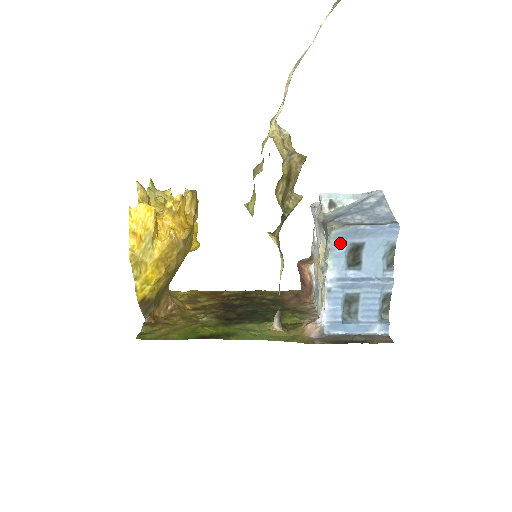
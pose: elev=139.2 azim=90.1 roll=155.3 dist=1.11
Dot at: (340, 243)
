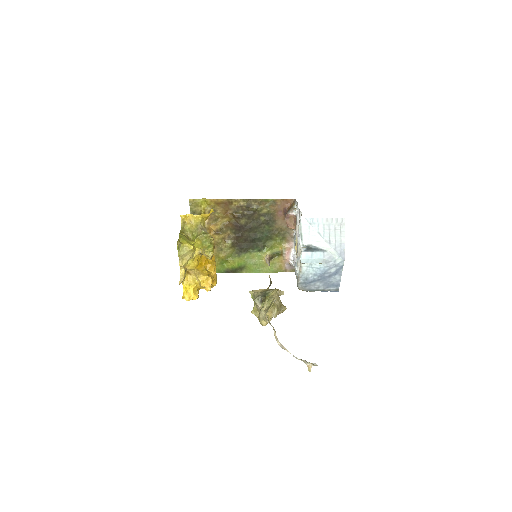
Dot at: occluded
